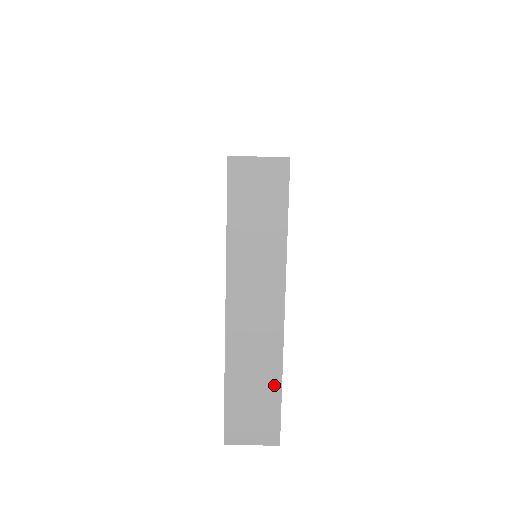
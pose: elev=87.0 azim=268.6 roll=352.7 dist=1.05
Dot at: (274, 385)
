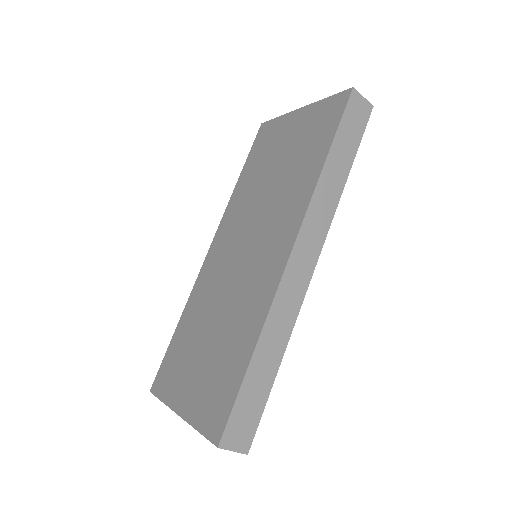
Dot at: occluded
